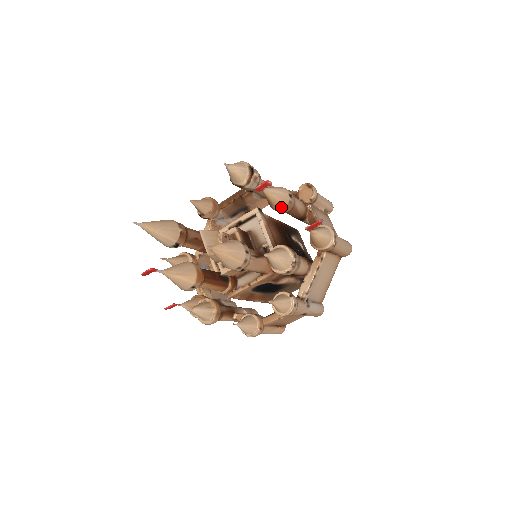
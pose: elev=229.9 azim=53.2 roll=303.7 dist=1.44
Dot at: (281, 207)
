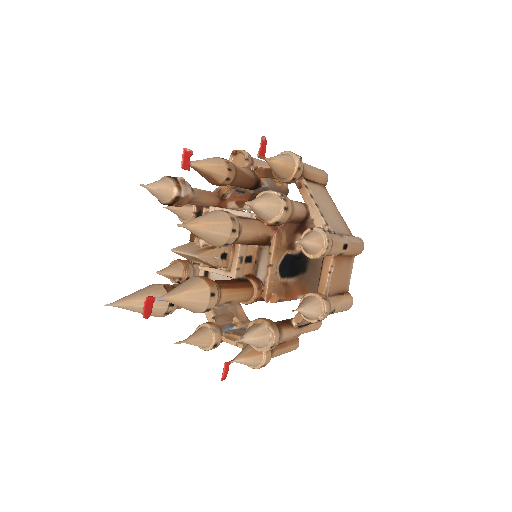
Dot at: (223, 172)
